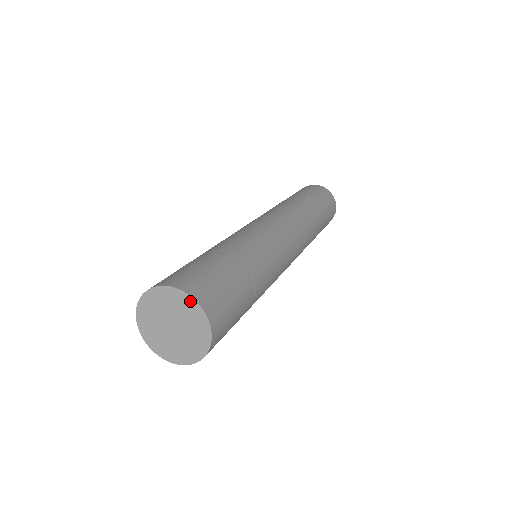
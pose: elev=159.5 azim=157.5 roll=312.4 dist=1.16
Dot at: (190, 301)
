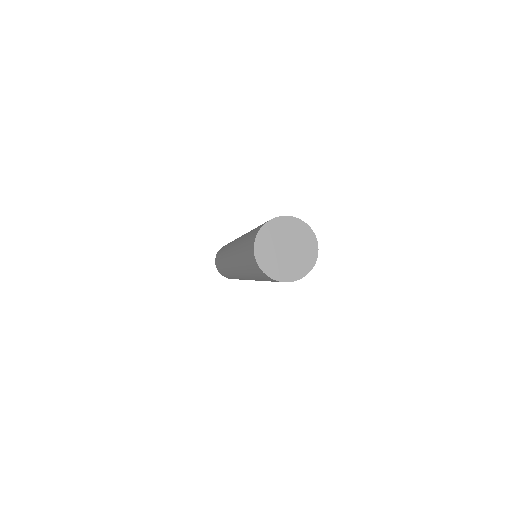
Dot at: (315, 250)
